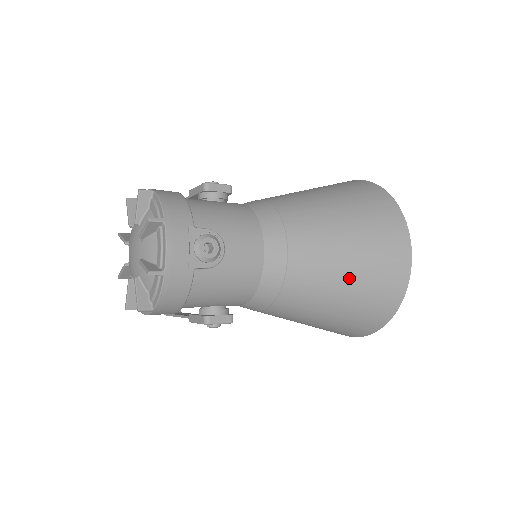
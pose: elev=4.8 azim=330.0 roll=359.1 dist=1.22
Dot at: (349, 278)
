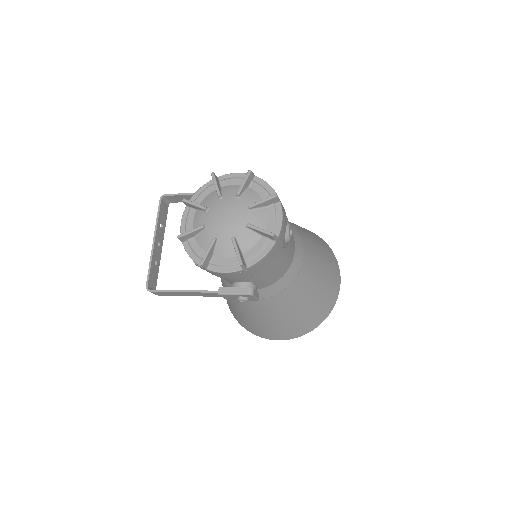
Dot at: (319, 287)
